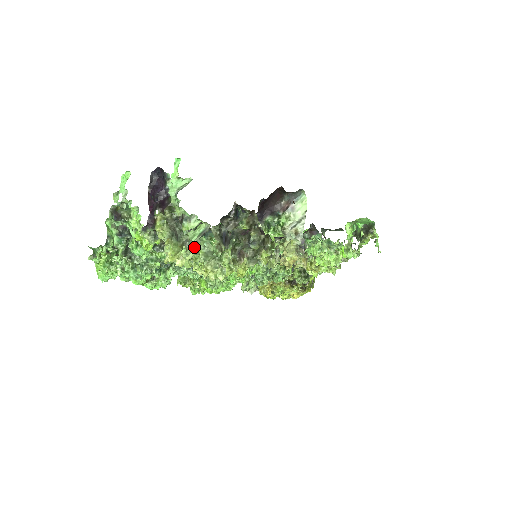
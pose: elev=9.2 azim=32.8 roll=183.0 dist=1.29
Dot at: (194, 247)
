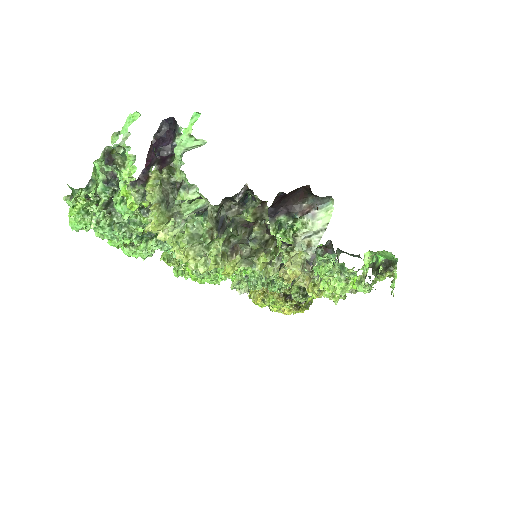
Dot at: (182, 223)
